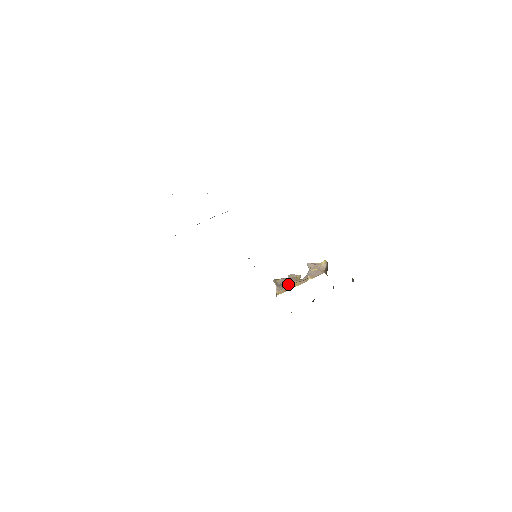
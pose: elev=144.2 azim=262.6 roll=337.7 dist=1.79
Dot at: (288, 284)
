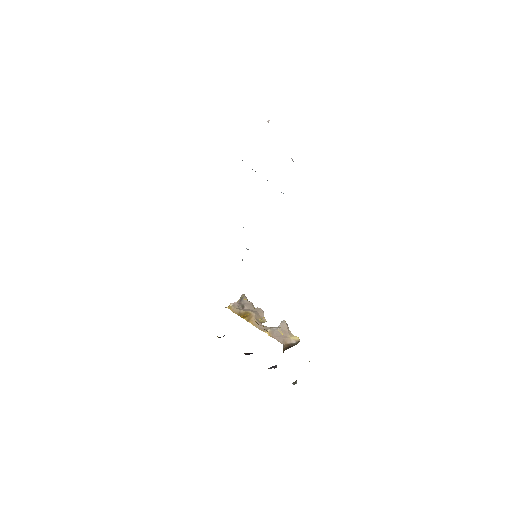
Dot at: (247, 312)
